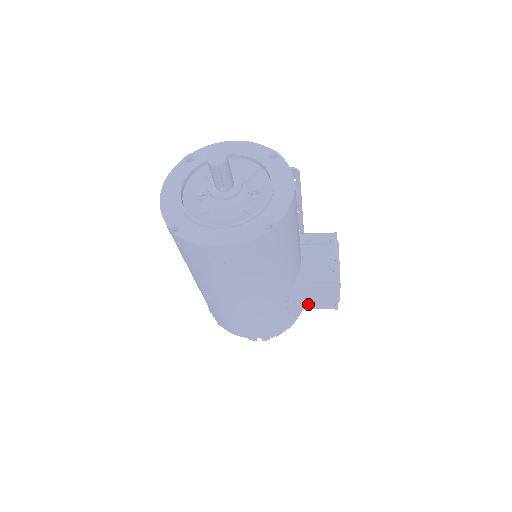
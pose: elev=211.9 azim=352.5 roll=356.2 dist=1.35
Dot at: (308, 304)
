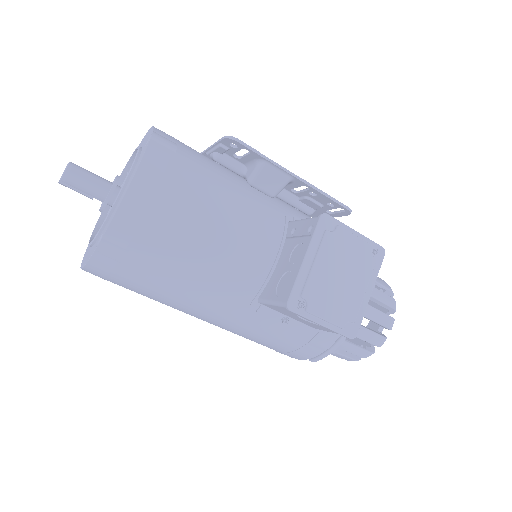
Dot at: (313, 325)
